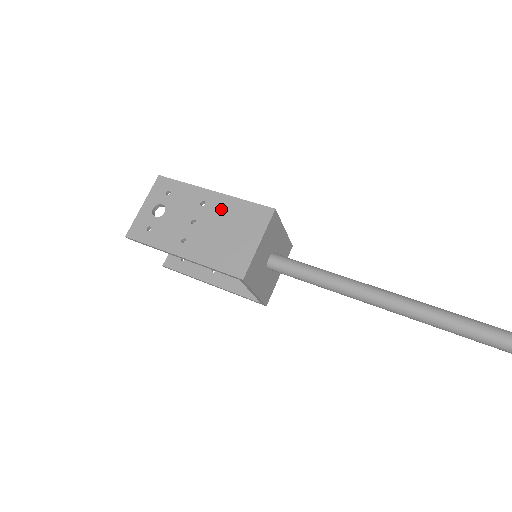
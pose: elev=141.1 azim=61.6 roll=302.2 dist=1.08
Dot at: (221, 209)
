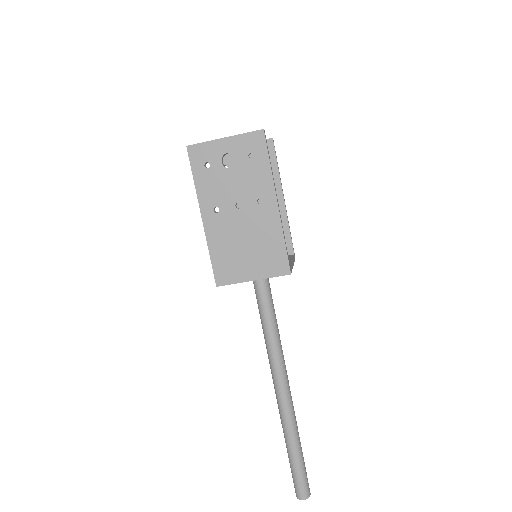
Dot at: (264, 224)
